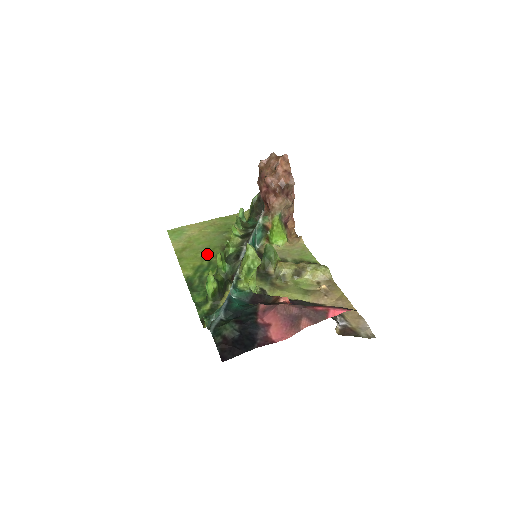
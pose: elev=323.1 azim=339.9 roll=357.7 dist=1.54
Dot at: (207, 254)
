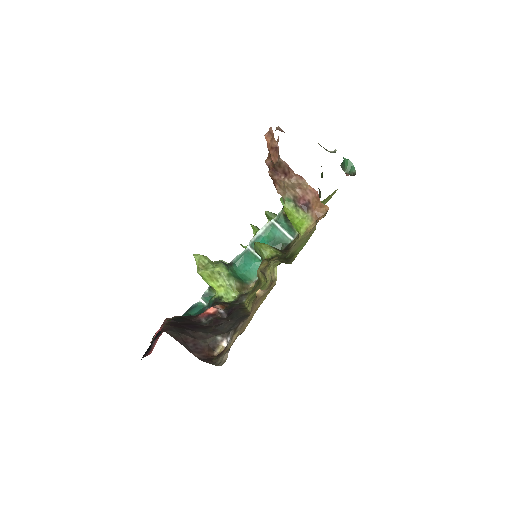
Dot at: occluded
